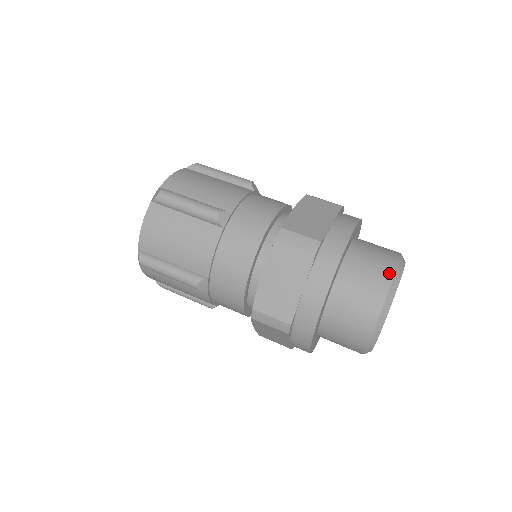
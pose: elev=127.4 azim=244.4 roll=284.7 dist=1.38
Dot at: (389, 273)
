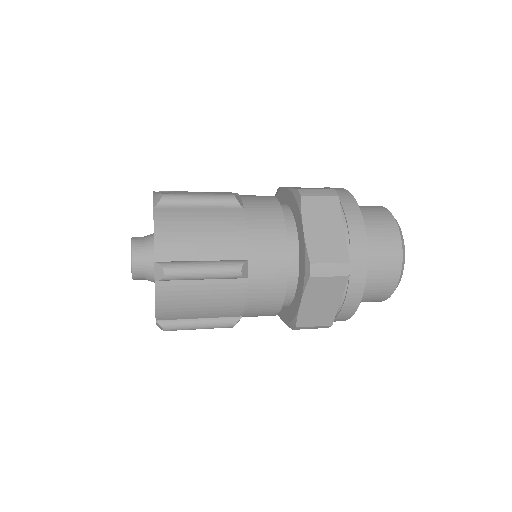
Dot at: (383, 209)
